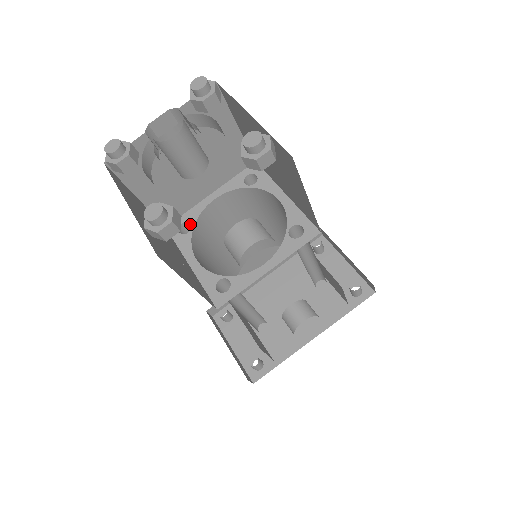
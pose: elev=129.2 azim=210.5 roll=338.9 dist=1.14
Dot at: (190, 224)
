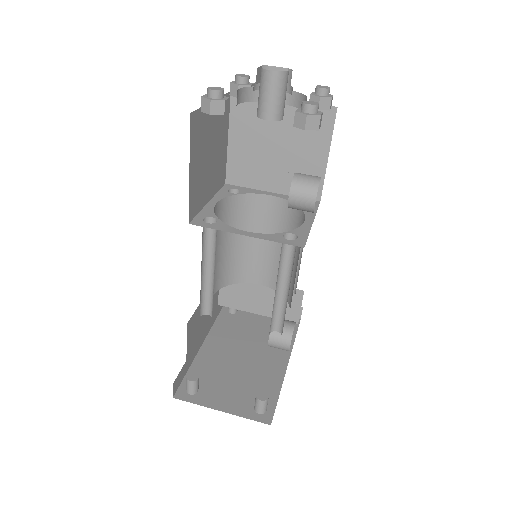
Dot at: (208, 221)
